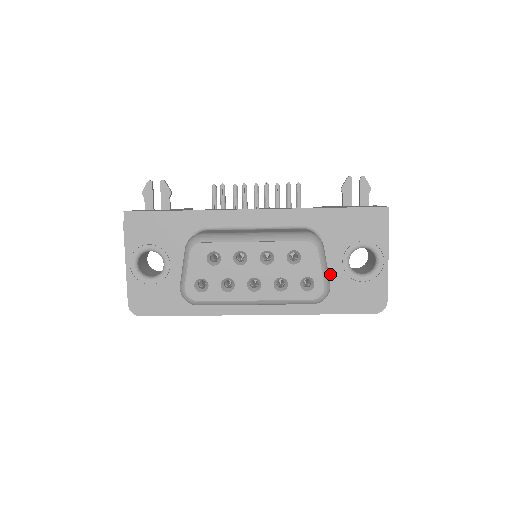
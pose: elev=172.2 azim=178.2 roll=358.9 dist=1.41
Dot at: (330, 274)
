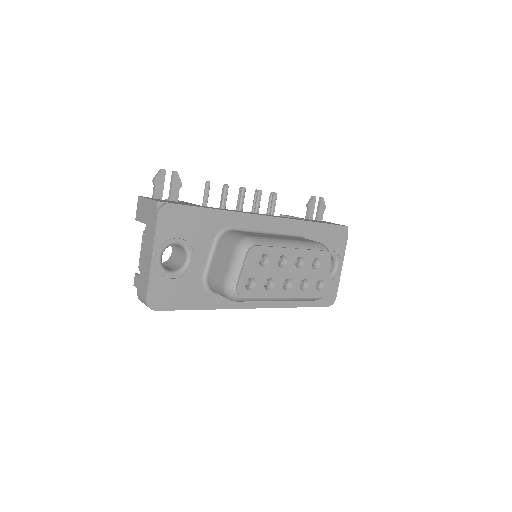
Dot at: occluded
